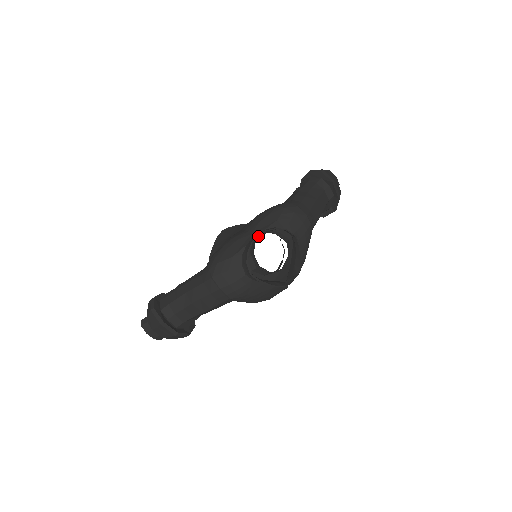
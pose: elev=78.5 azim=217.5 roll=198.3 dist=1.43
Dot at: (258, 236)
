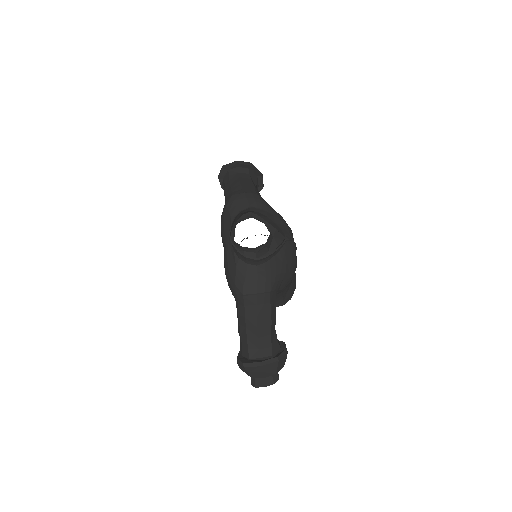
Dot at: (232, 238)
